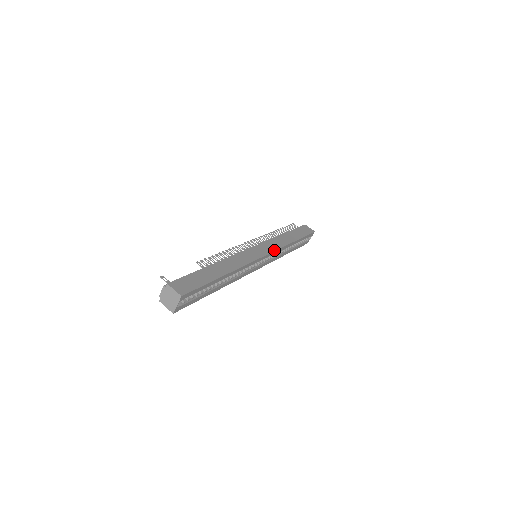
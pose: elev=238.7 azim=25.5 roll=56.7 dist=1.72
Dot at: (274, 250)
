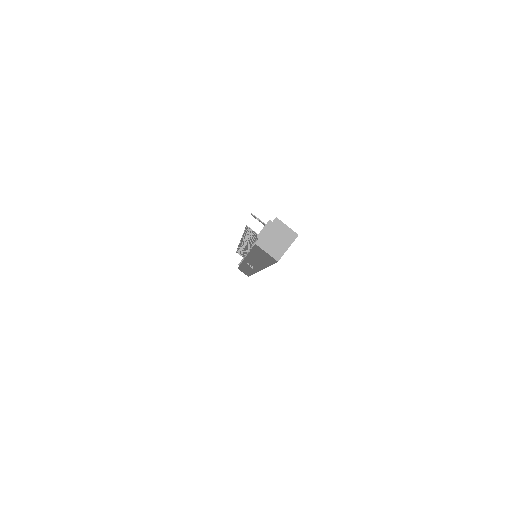
Dot at: occluded
